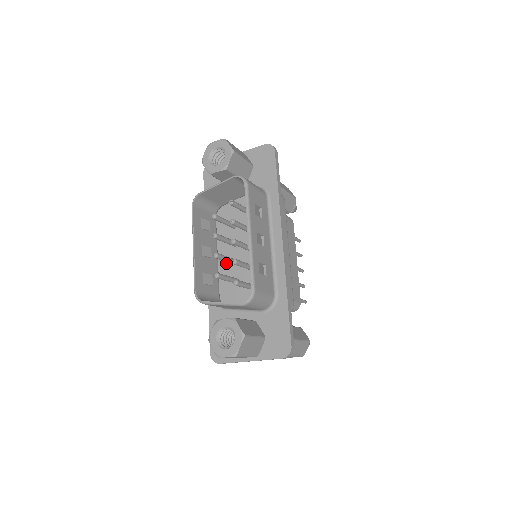
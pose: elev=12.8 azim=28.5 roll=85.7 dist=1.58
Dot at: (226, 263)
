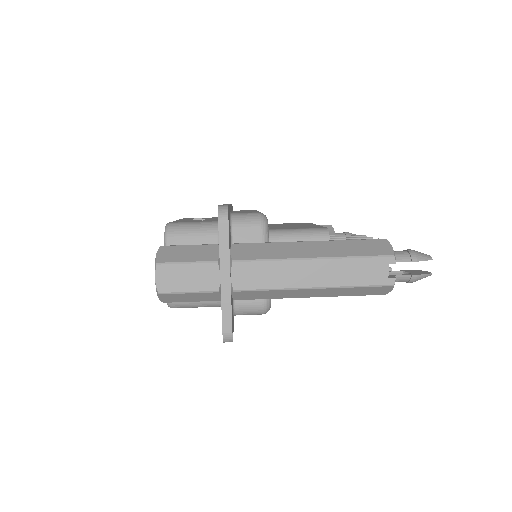
Dot at: occluded
